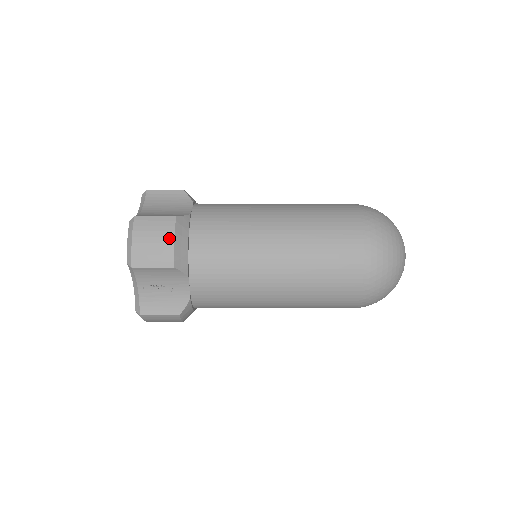
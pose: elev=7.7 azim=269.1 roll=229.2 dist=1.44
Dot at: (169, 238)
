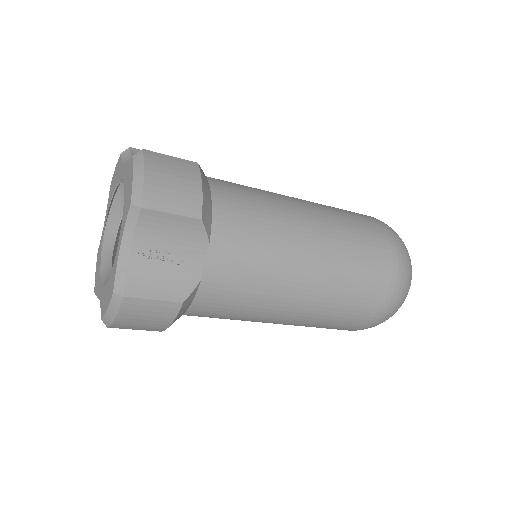
Dot at: (195, 182)
